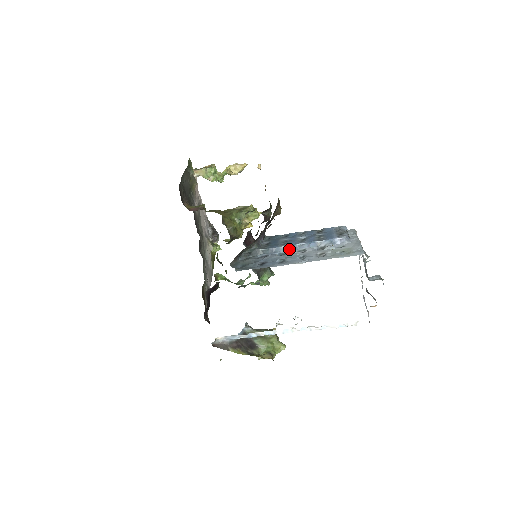
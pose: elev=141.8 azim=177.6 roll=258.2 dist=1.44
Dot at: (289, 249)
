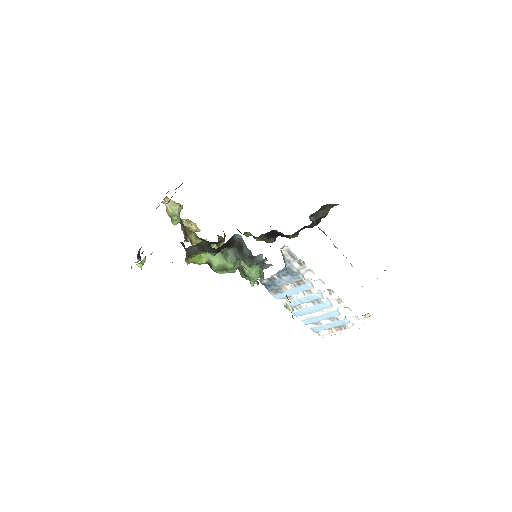
Dot at: occluded
